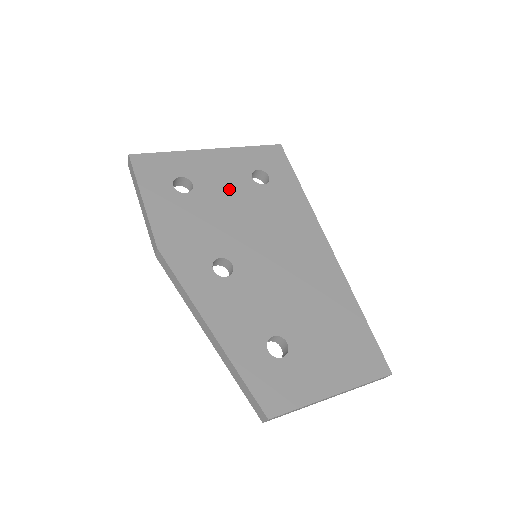
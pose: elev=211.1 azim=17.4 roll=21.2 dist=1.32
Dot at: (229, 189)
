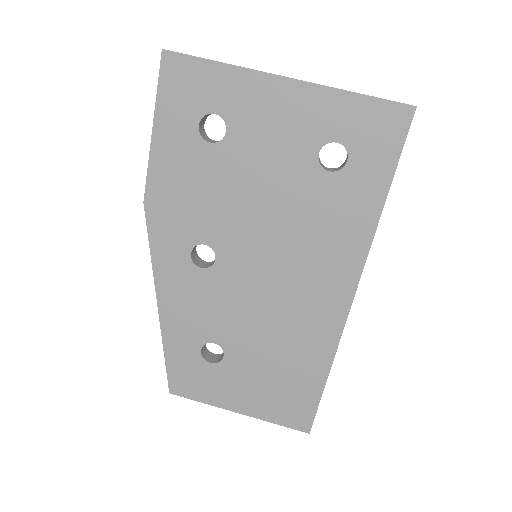
Dot at: (272, 159)
